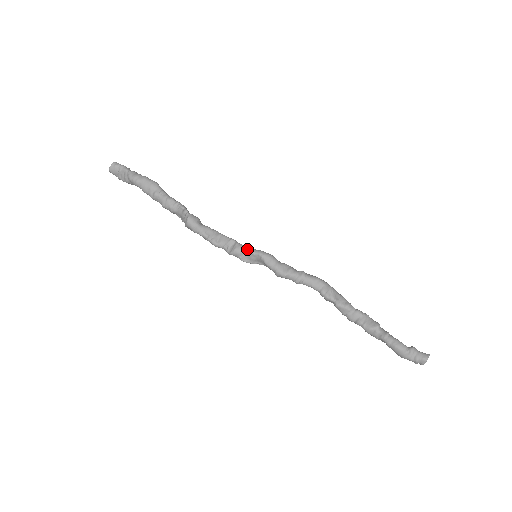
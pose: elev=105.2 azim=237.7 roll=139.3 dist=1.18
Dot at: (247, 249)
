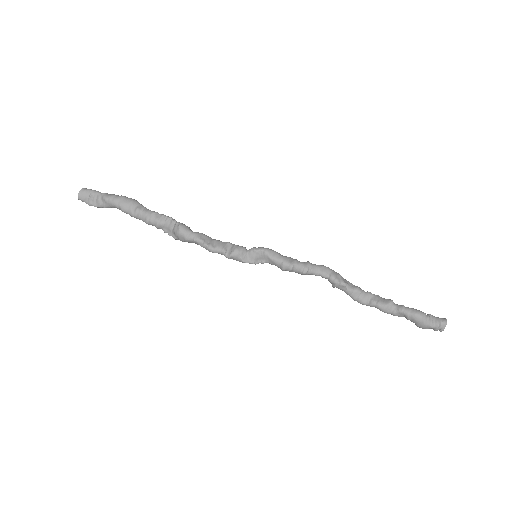
Dot at: (246, 249)
